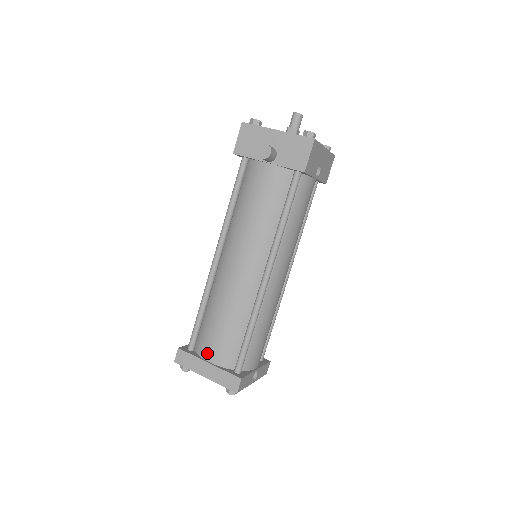
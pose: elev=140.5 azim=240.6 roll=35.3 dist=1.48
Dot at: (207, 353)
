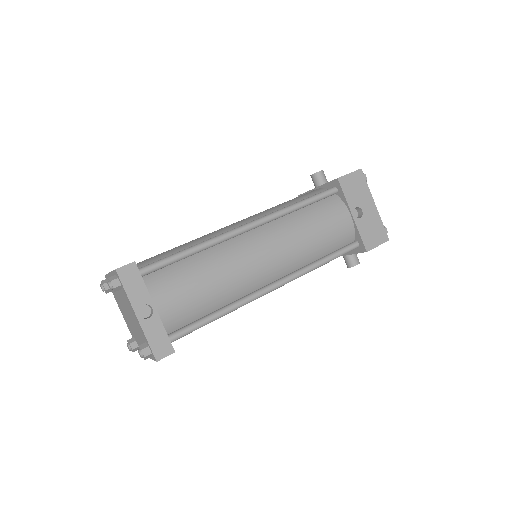
Dot at: occluded
